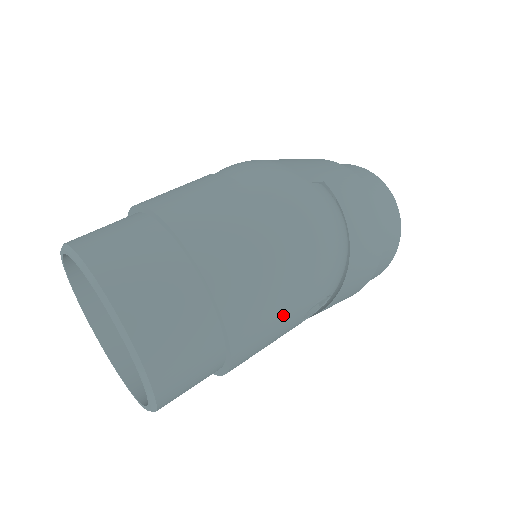
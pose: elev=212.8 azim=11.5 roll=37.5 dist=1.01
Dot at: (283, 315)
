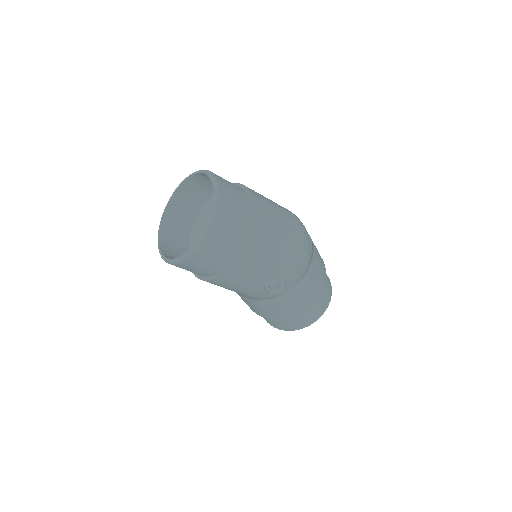
Dot at: (268, 264)
